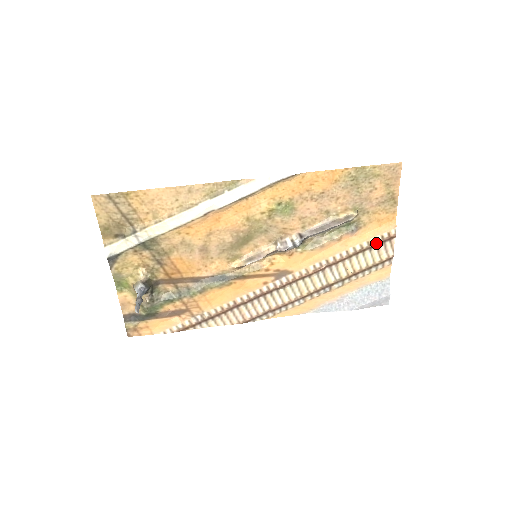
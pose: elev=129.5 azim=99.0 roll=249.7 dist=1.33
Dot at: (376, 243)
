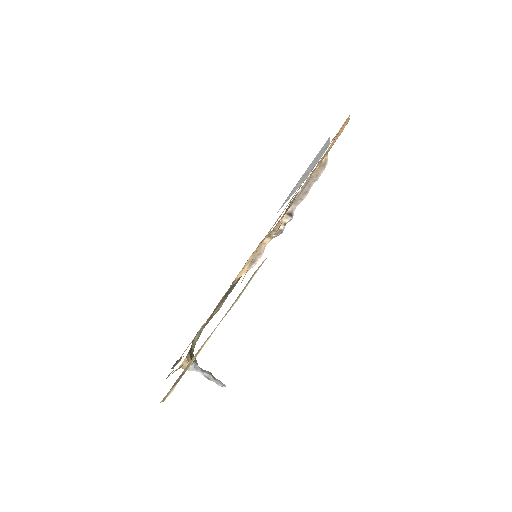
Dot at: occluded
